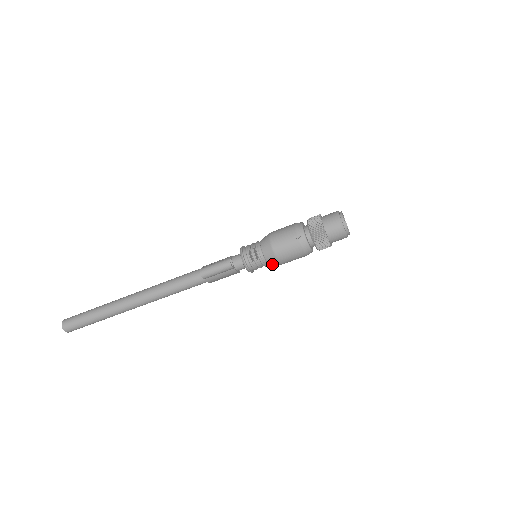
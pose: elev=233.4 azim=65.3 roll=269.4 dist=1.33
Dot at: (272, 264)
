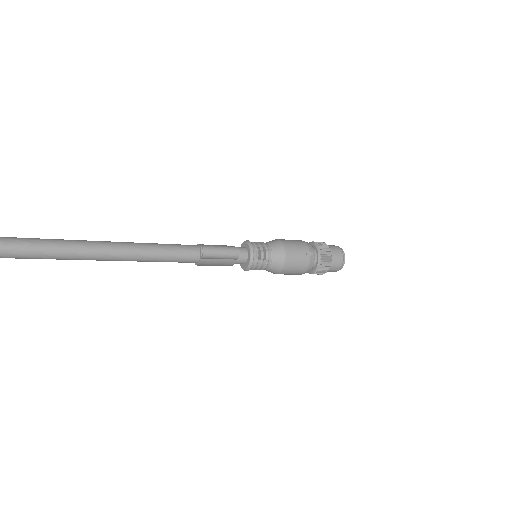
Dot at: (271, 270)
